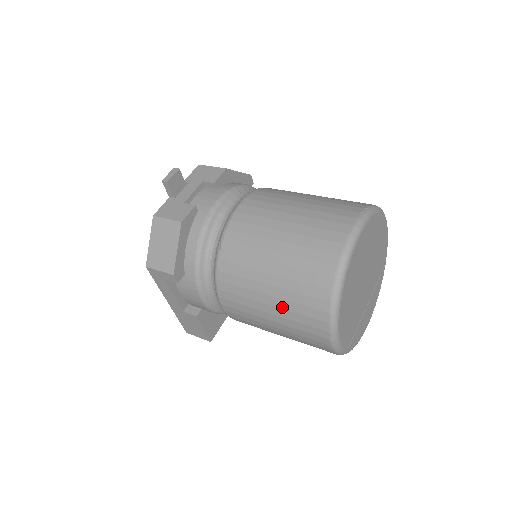
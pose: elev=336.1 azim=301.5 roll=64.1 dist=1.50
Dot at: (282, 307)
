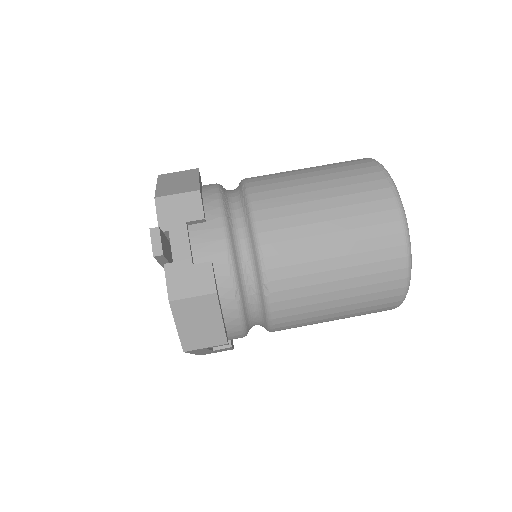
Dot at: (352, 309)
